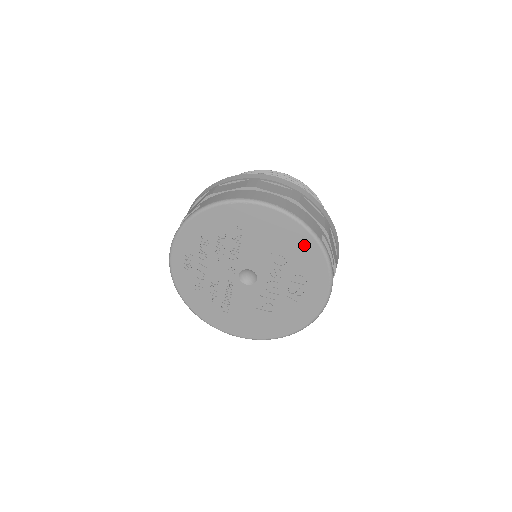
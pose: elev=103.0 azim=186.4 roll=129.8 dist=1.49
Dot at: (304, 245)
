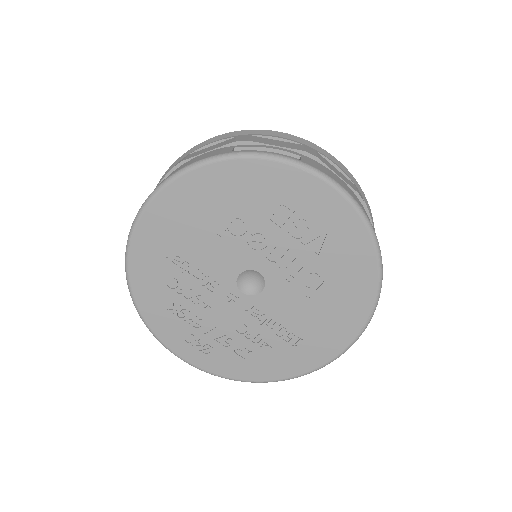
Dot at: (225, 181)
